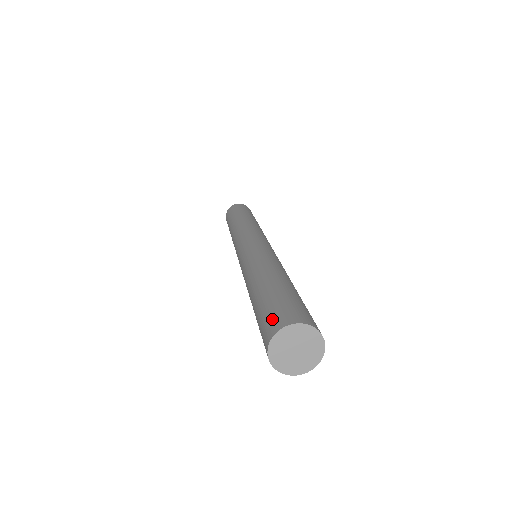
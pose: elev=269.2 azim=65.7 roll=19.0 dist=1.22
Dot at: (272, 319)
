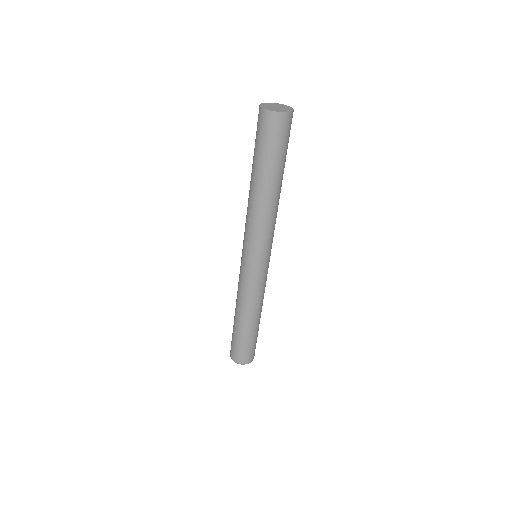
Dot at: occluded
